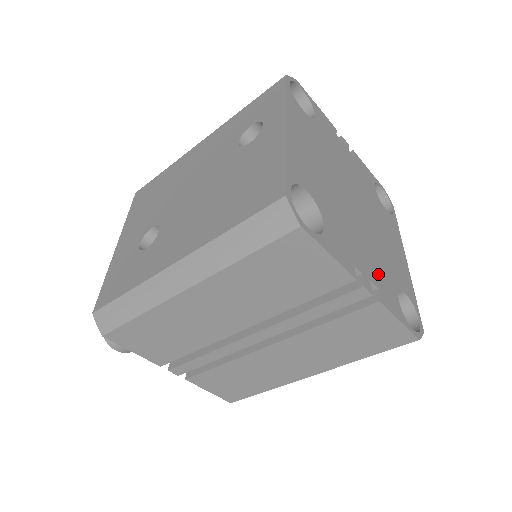
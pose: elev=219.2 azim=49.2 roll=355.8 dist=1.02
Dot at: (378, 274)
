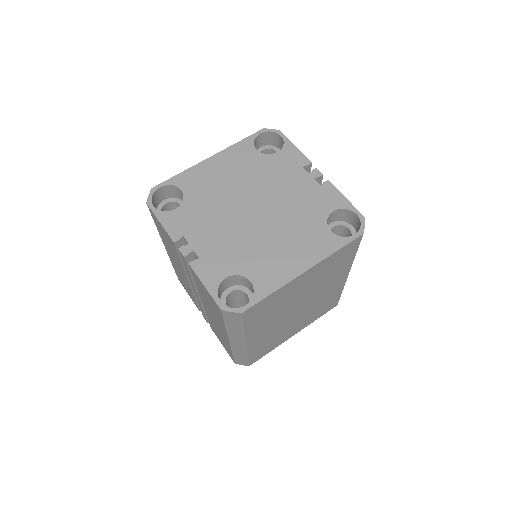
Dot at: (216, 253)
